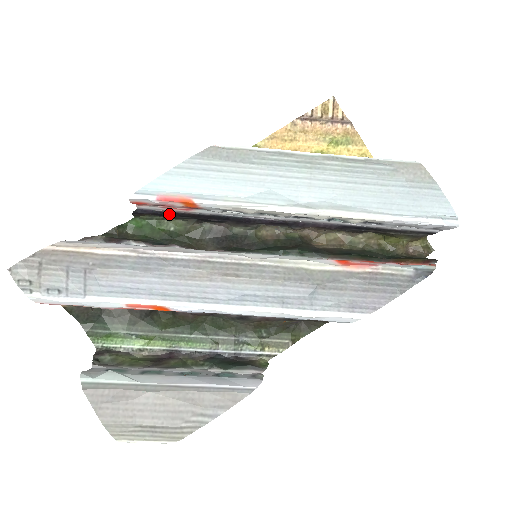
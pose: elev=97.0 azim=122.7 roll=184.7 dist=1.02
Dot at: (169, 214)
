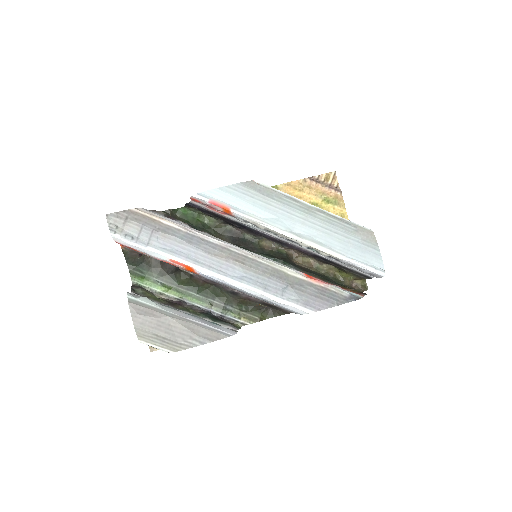
Dot at: (209, 212)
